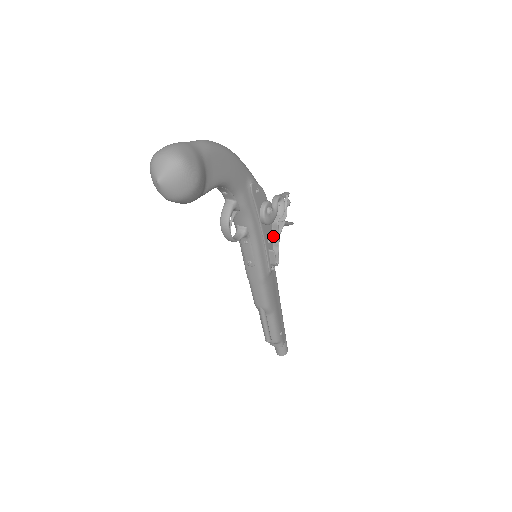
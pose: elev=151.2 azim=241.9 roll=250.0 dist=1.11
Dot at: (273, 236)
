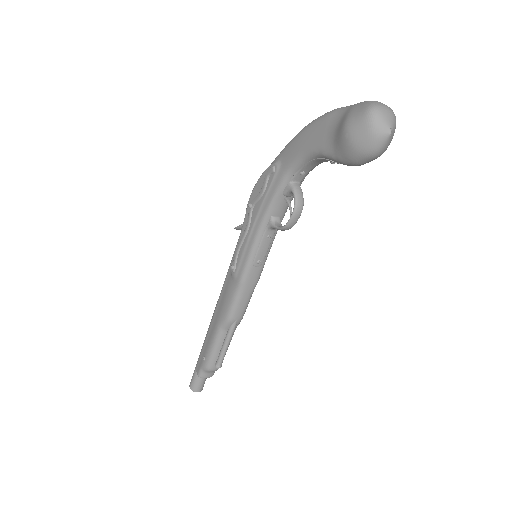
Dot at: occluded
